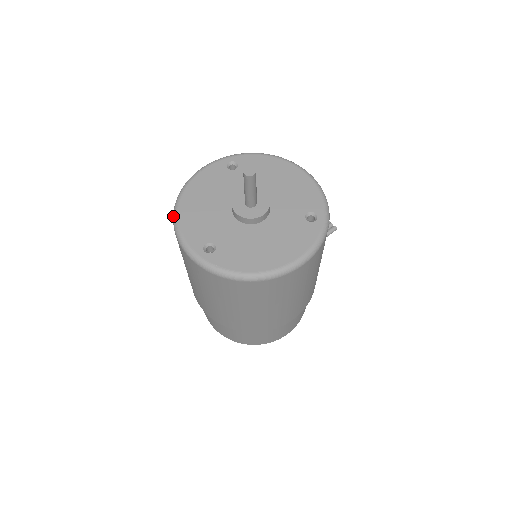
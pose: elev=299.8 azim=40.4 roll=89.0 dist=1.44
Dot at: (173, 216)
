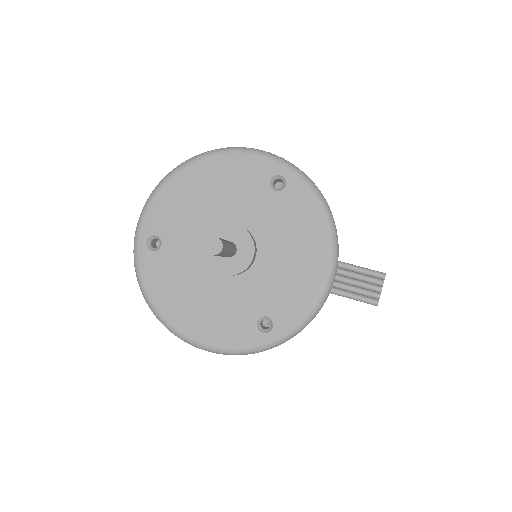
Dot at: (169, 172)
